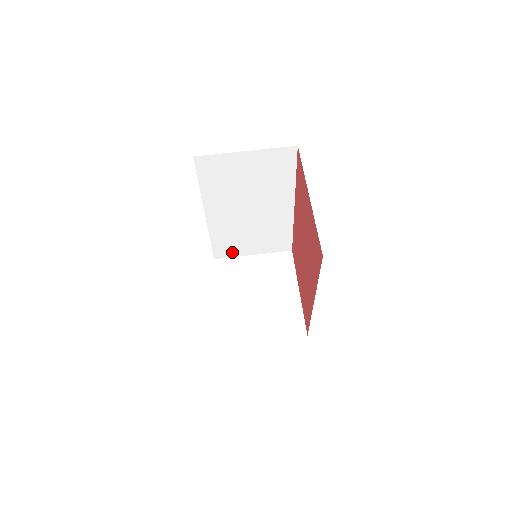
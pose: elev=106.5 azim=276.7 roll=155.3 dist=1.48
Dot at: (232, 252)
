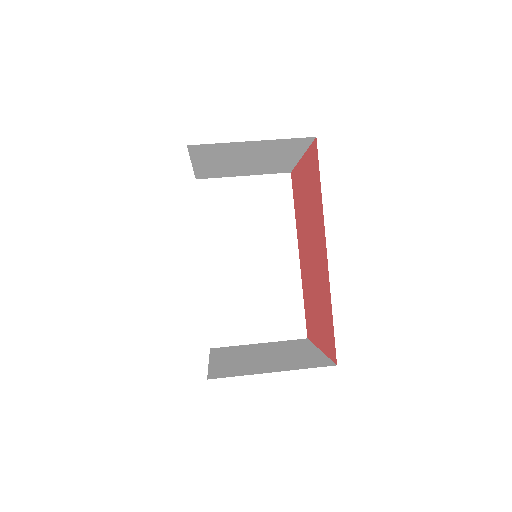
Dot at: (233, 335)
